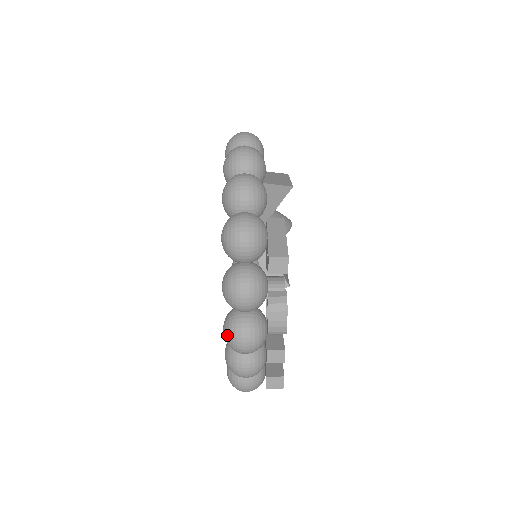
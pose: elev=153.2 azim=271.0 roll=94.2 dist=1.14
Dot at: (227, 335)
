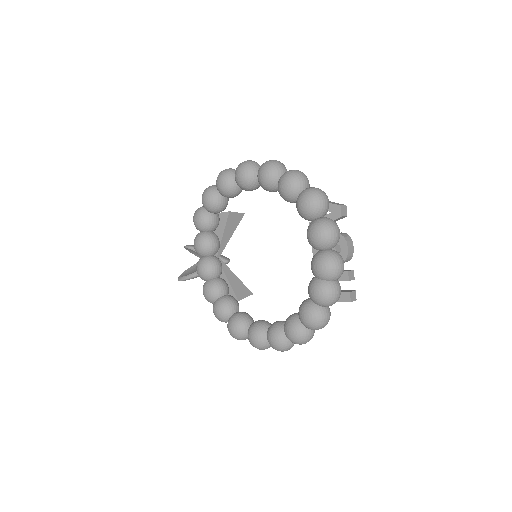
Dot at: (330, 265)
